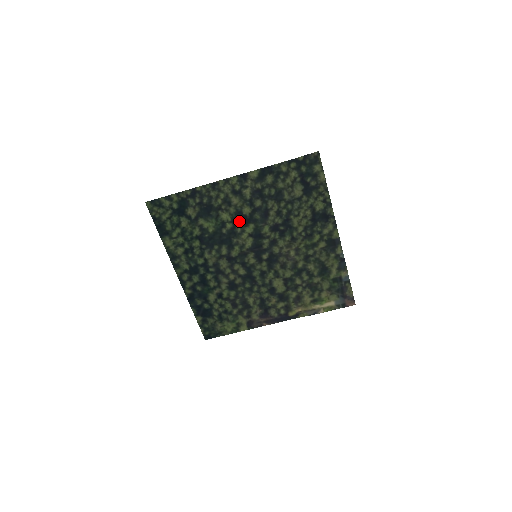
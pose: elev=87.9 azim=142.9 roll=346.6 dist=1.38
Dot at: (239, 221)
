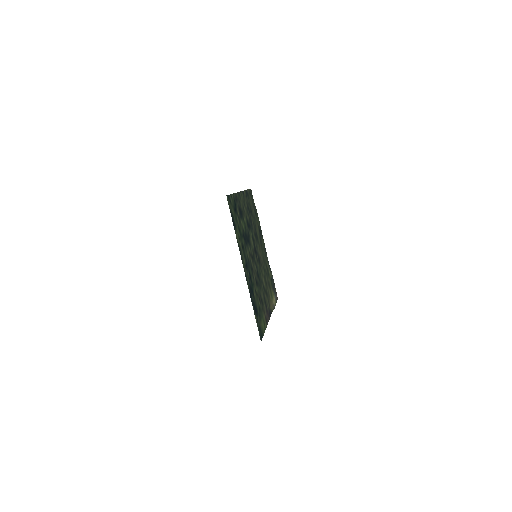
Dot at: (248, 226)
